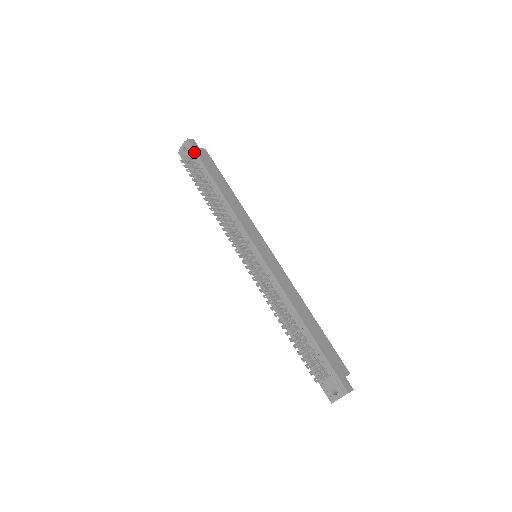
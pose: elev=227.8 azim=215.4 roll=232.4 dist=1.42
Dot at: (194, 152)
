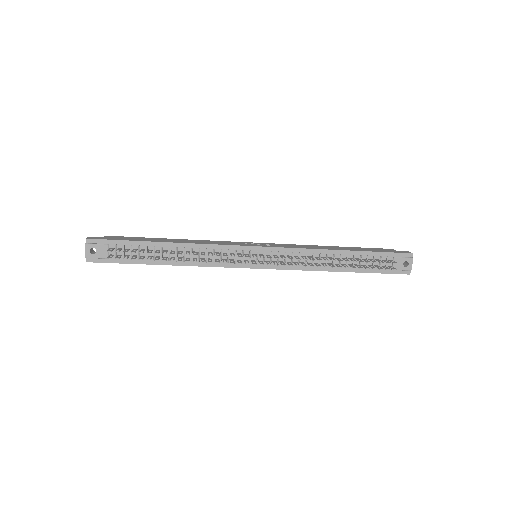
Dot at: (107, 242)
